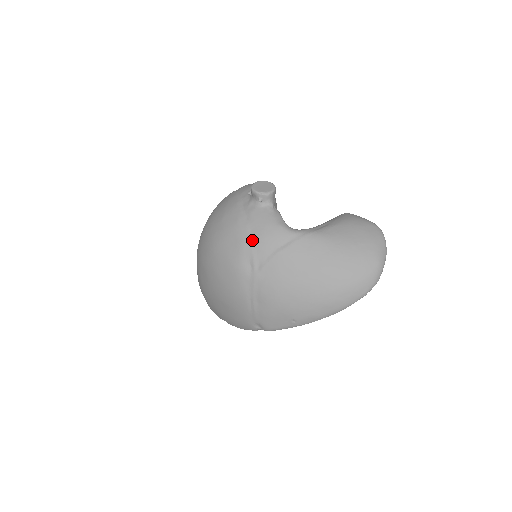
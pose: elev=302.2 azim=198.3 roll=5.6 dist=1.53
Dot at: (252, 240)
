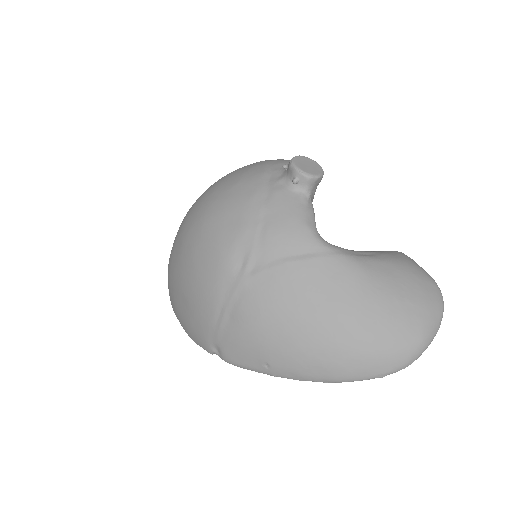
Dot at: (260, 229)
